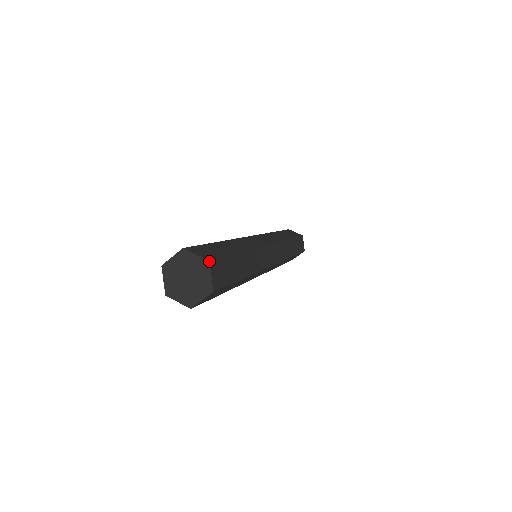
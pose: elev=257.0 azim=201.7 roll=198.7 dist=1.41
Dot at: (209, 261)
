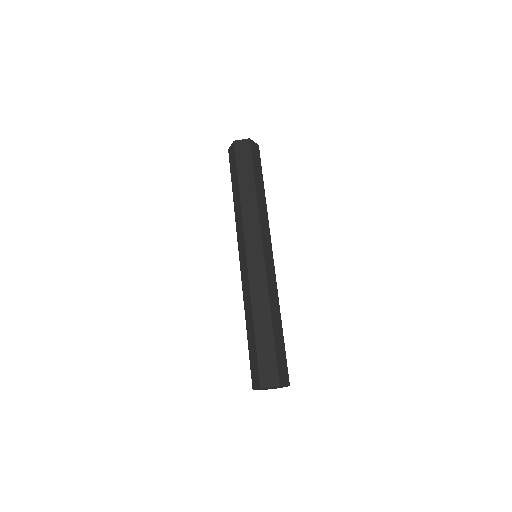
Dot at: occluded
